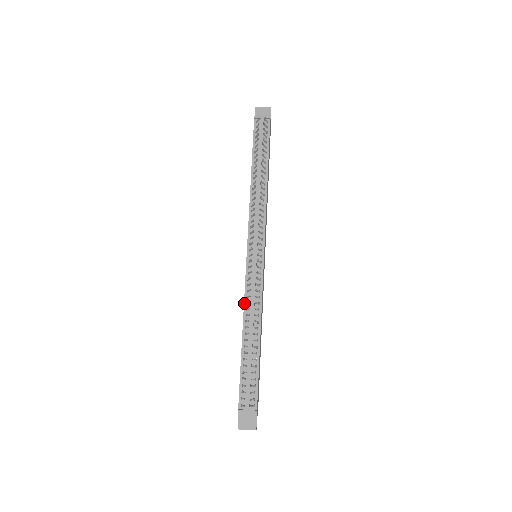
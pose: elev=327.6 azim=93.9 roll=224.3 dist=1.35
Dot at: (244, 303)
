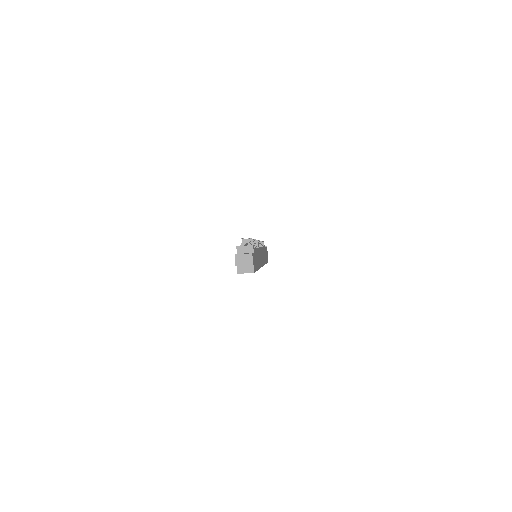
Dot at: occluded
